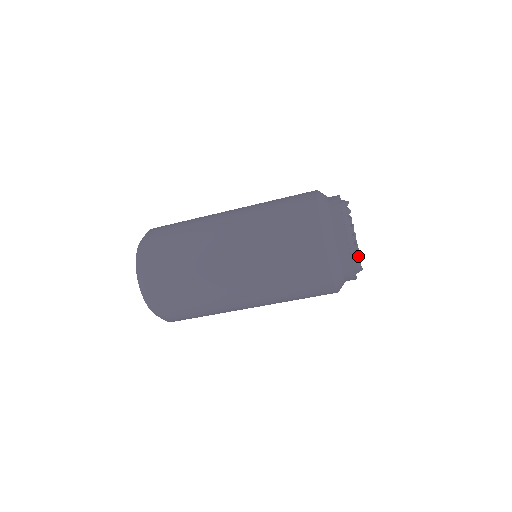
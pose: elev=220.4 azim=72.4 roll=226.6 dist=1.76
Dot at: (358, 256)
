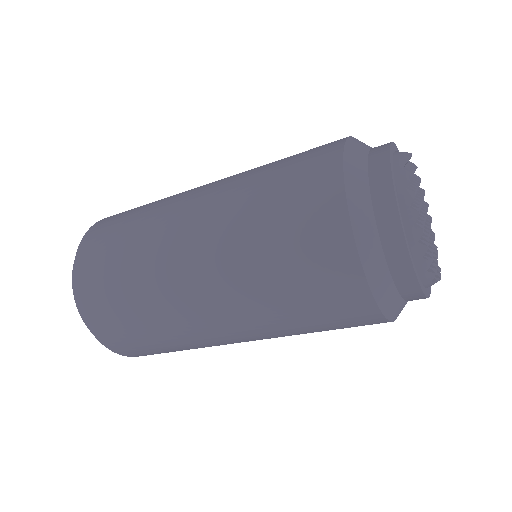
Dot at: (429, 262)
